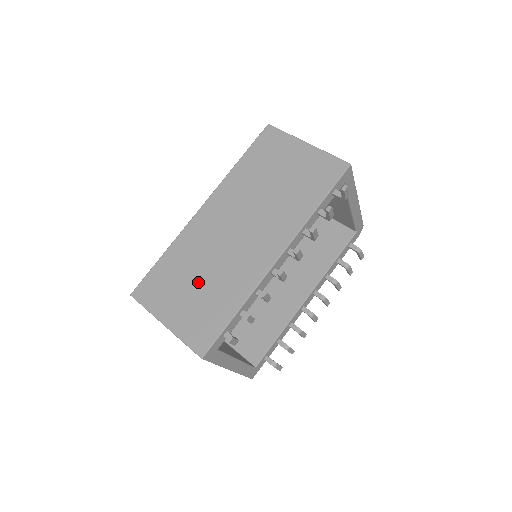
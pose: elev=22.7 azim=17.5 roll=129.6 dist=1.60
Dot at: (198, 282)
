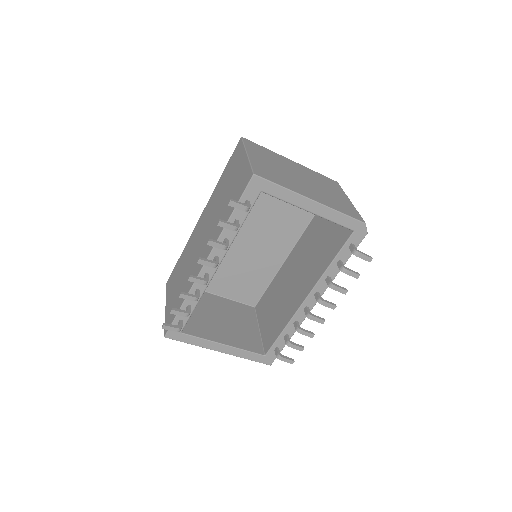
Dot at: (181, 278)
